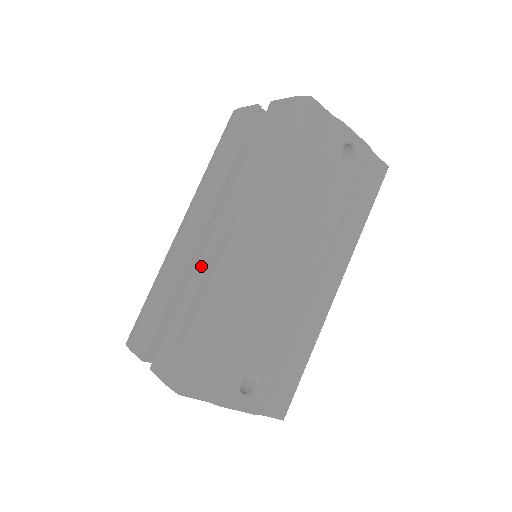
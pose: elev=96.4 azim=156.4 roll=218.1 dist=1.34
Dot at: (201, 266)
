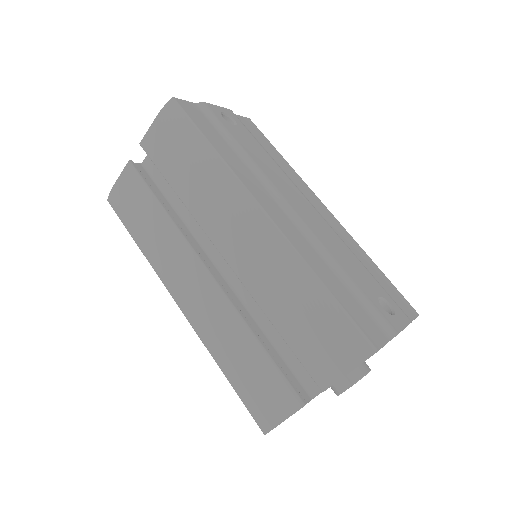
Dot at: (251, 280)
